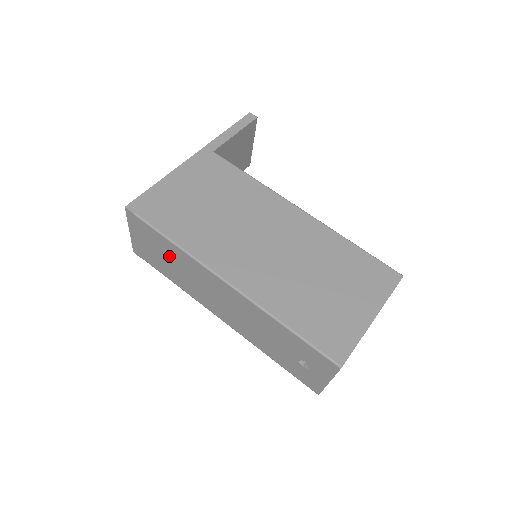
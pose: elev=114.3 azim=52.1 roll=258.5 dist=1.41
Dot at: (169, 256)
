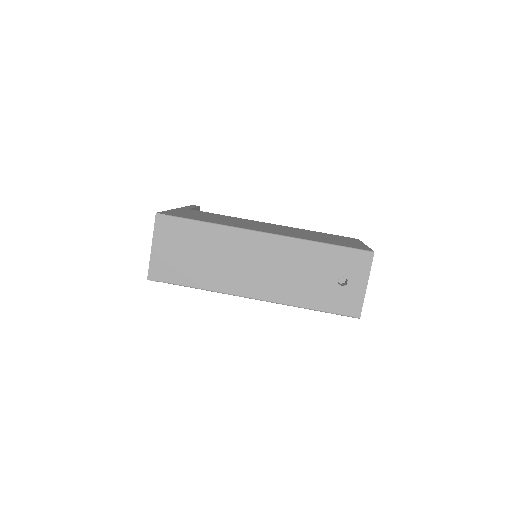
Dot at: (201, 246)
